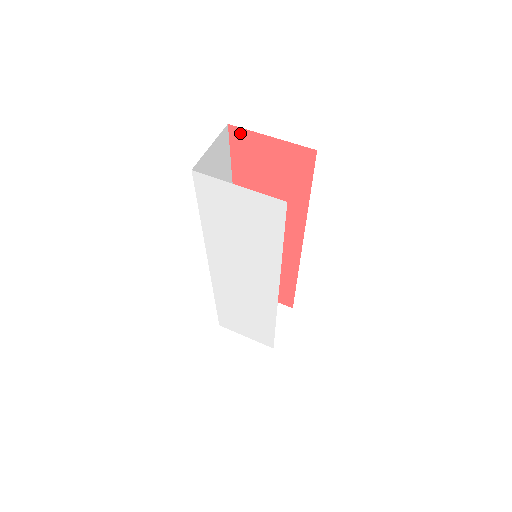
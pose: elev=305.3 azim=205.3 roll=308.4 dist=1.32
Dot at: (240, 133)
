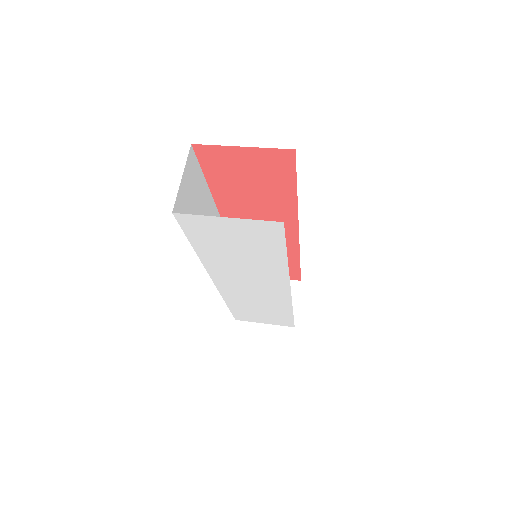
Dot at: (207, 149)
